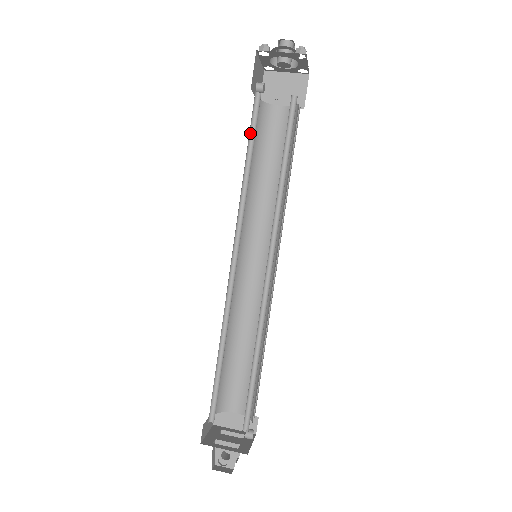
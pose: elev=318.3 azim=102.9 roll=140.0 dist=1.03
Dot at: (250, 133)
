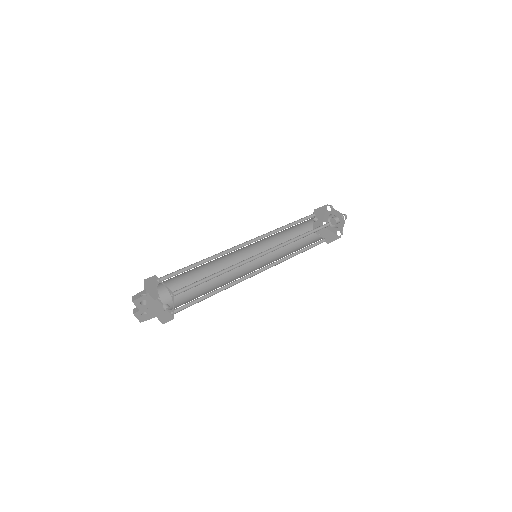
Dot at: (299, 221)
